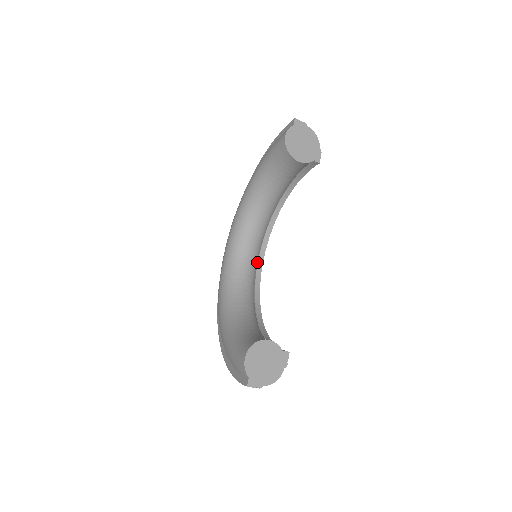
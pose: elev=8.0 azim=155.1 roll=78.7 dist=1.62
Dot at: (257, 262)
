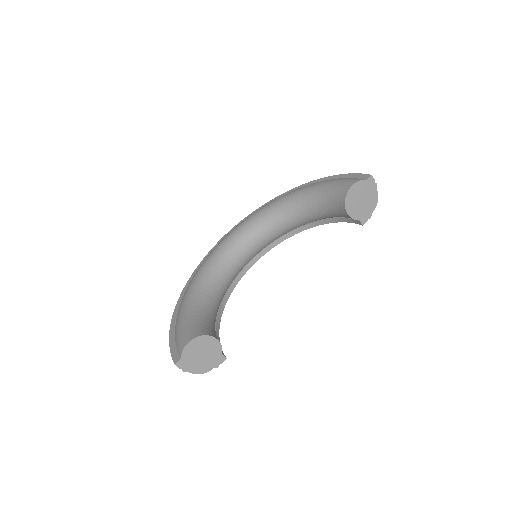
Dot at: (253, 257)
